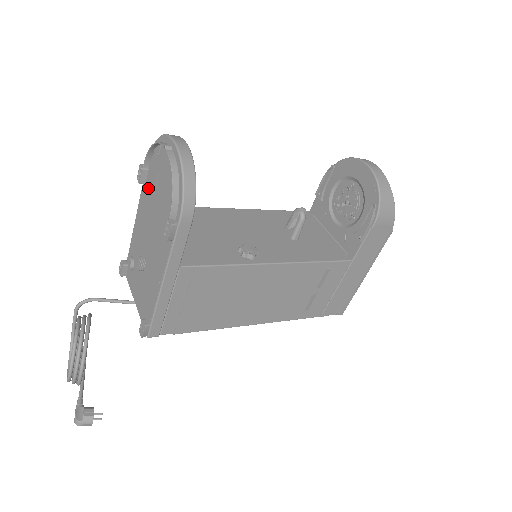
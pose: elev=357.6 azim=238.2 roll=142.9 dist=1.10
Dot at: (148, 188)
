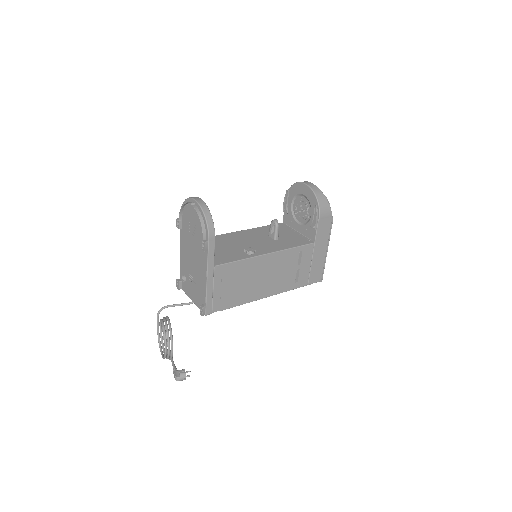
Dot at: (185, 230)
